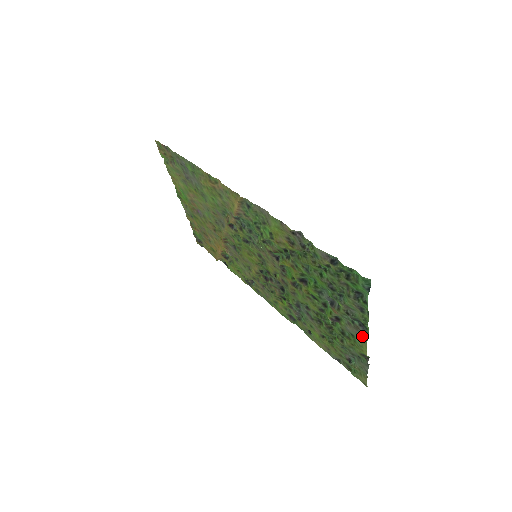
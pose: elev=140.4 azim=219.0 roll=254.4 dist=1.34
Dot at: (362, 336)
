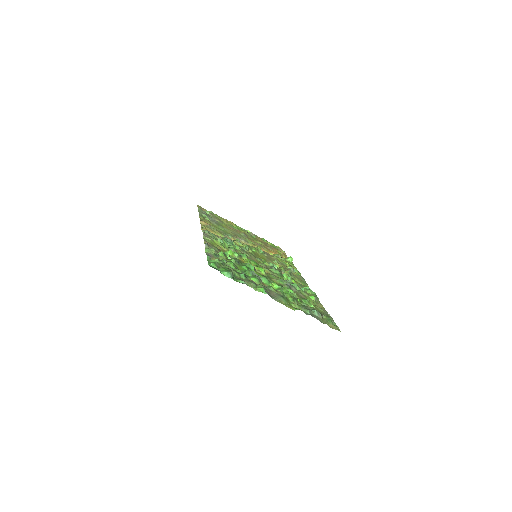
Dot at: (274, 297)
